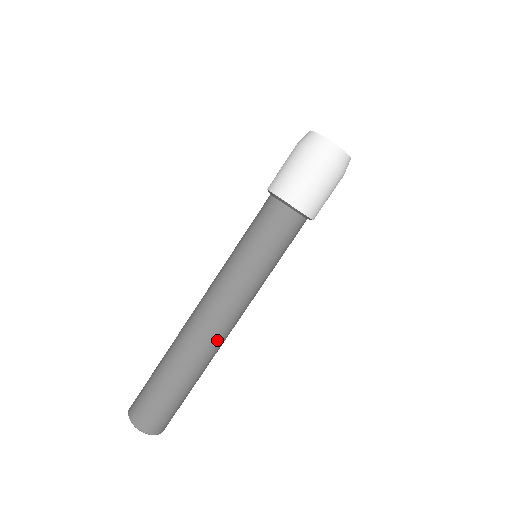
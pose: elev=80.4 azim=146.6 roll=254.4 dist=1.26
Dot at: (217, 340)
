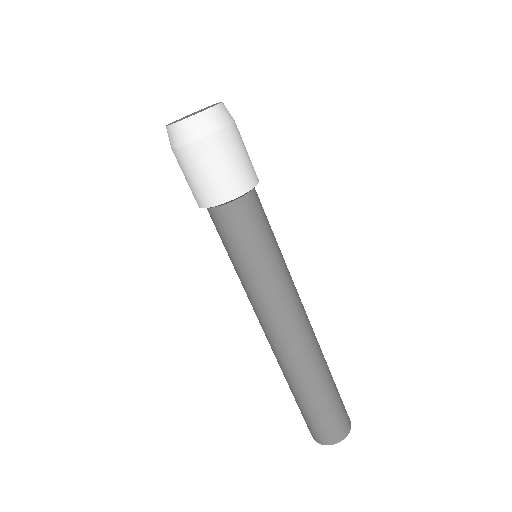
Dot at: (312, 329)
